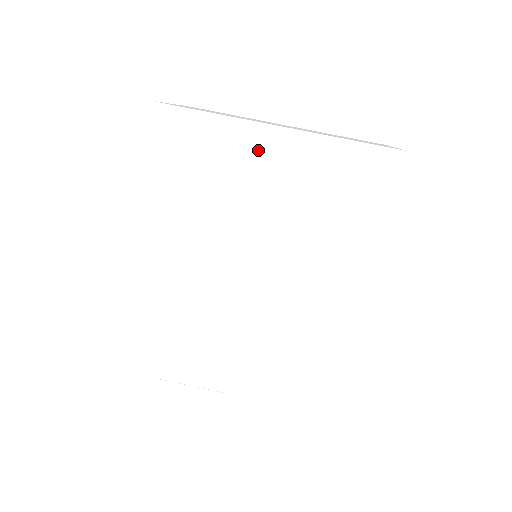
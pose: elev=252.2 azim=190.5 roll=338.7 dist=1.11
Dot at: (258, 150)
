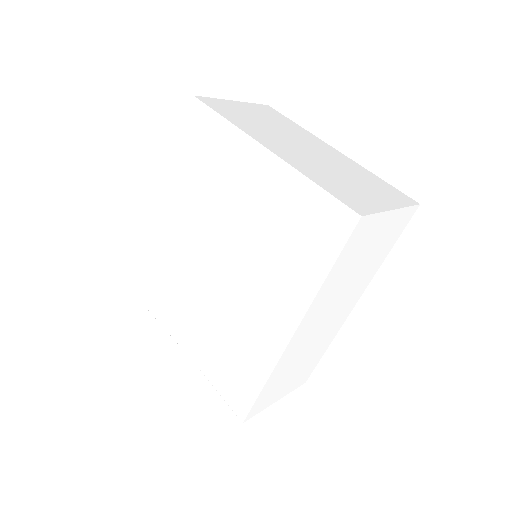
Dot at: (249, 164)
